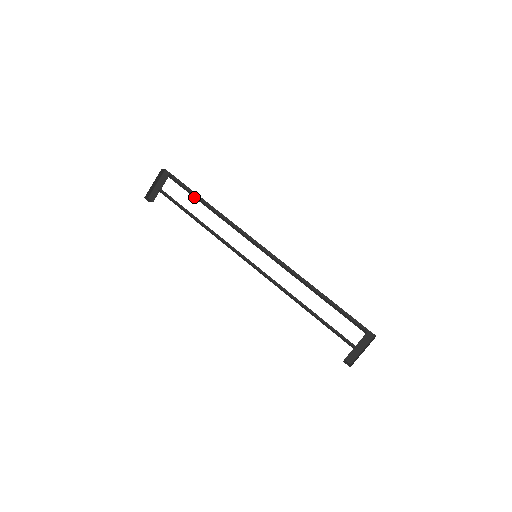
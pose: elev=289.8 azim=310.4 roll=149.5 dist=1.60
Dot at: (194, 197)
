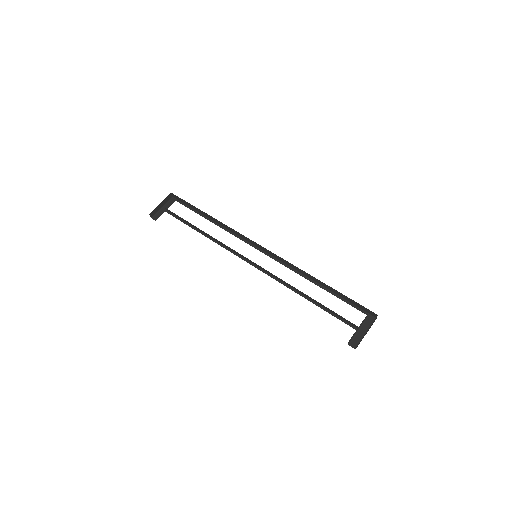
Dot at: occluded
